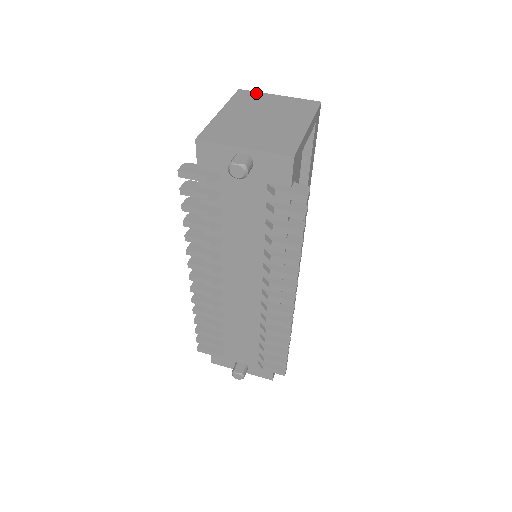
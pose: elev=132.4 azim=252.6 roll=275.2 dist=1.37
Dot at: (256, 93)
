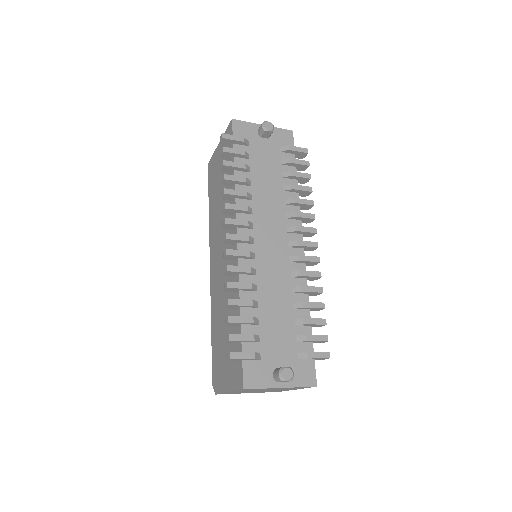
Dot at: occluded
